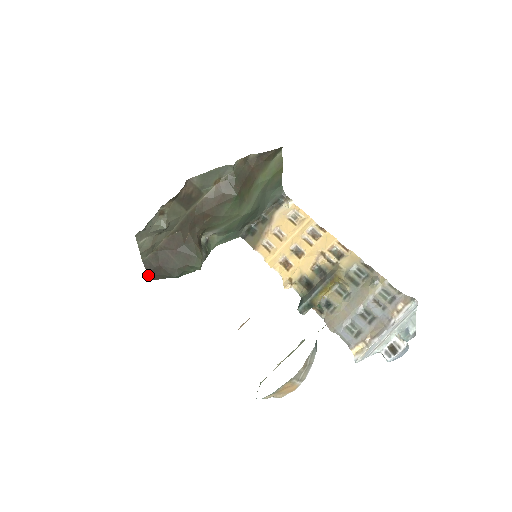
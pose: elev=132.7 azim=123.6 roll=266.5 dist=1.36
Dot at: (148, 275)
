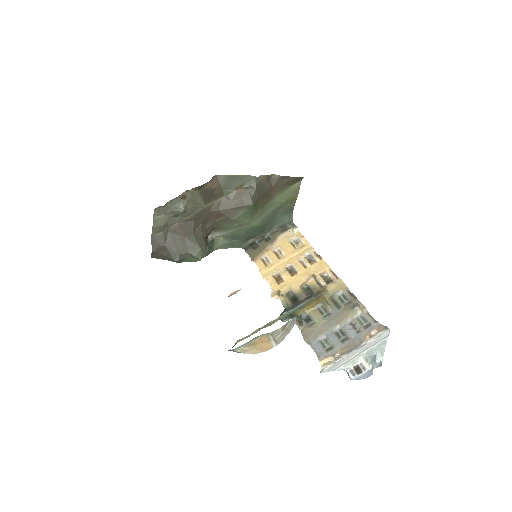
Dot at: (152, 251)
